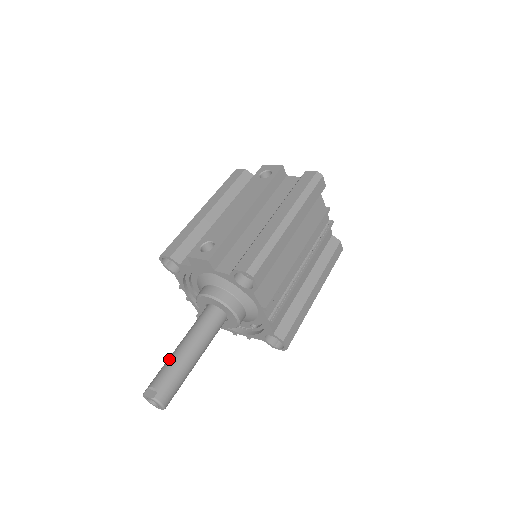
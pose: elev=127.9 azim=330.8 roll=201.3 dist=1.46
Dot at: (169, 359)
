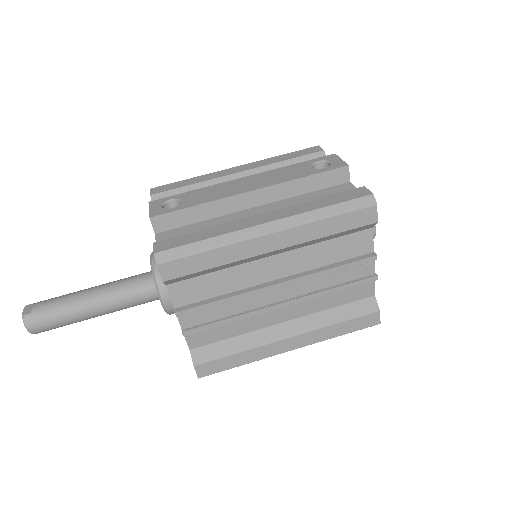
Dot at: occluded
